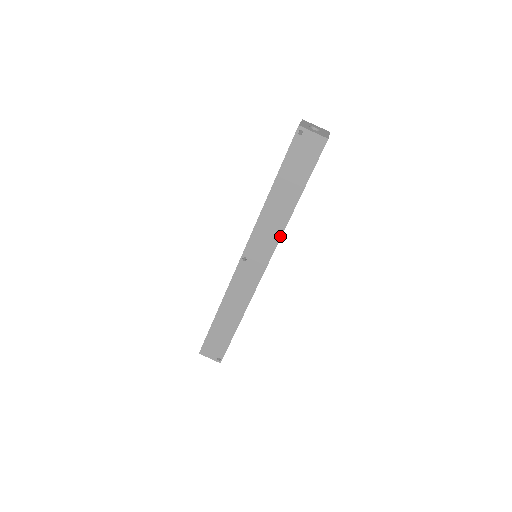
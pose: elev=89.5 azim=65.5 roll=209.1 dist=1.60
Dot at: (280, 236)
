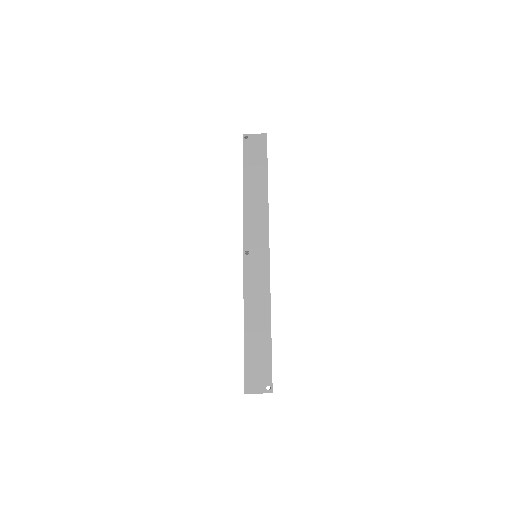
Dot at: (267, 217)
